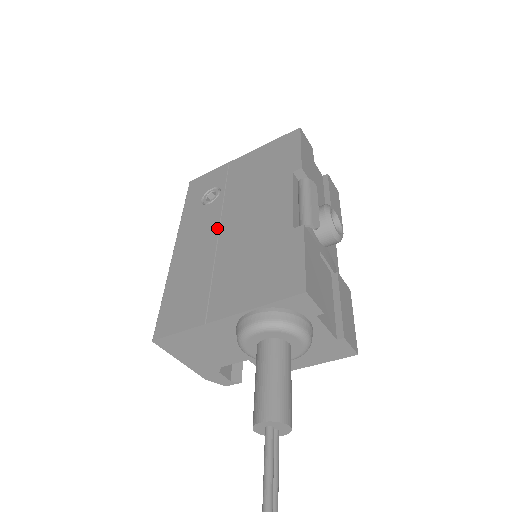
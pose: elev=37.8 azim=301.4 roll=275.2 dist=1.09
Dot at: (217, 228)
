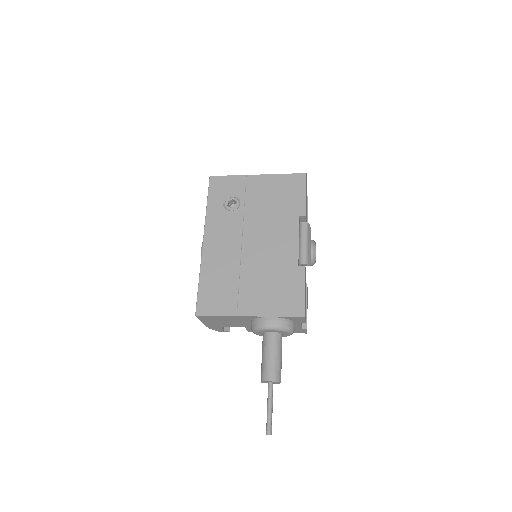
Dot at: (240, 239)
